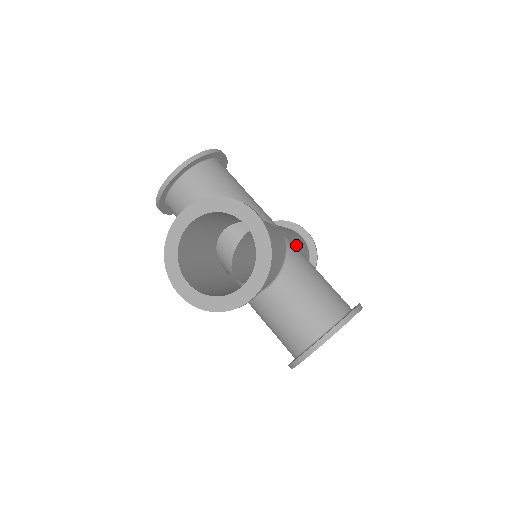
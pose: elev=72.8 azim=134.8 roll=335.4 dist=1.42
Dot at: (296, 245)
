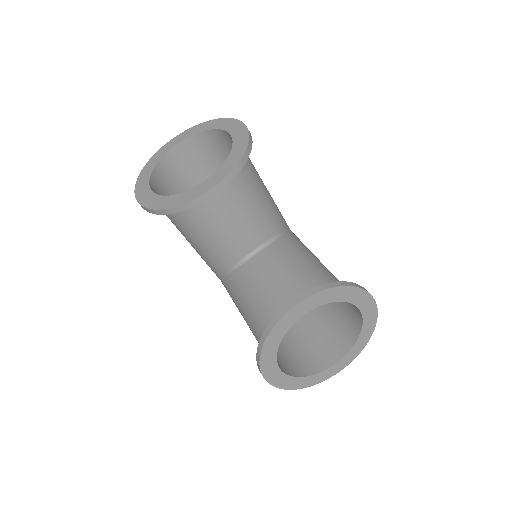
Dot at: occluded
